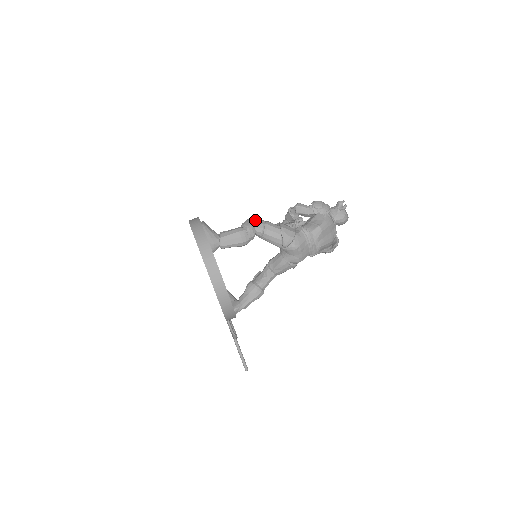
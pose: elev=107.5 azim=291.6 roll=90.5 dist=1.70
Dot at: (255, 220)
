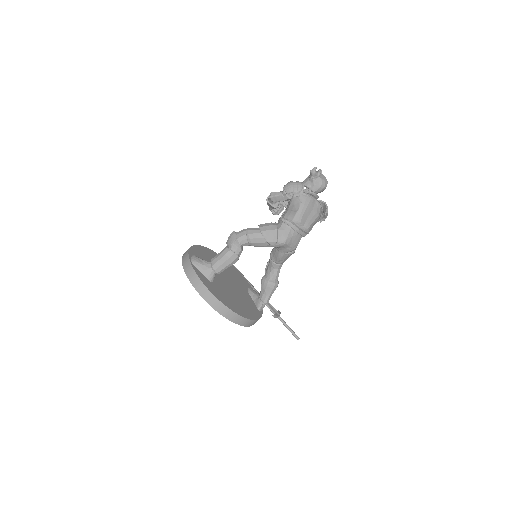
Dot at: (236, 233)
